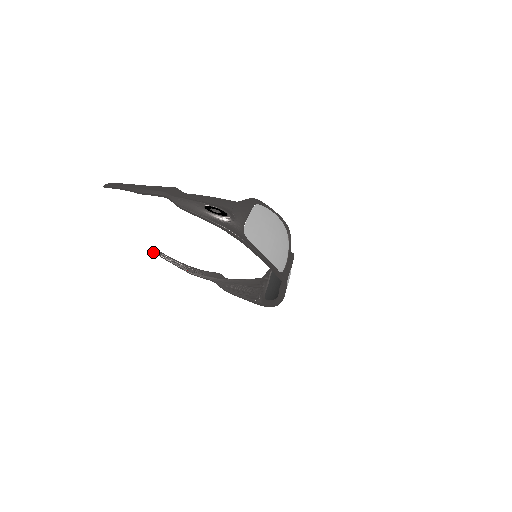
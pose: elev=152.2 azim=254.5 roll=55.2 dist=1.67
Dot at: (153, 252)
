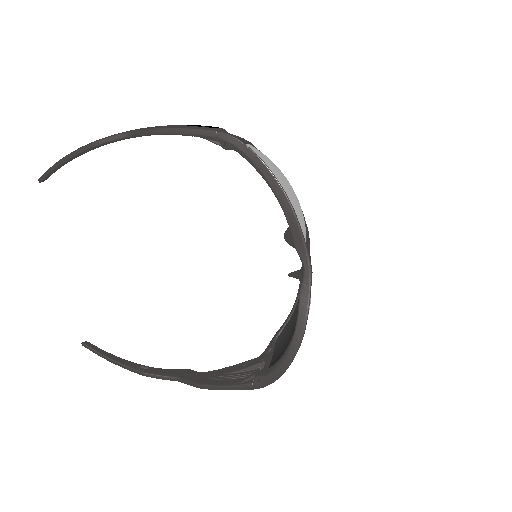
Dot at: (85, 347)
